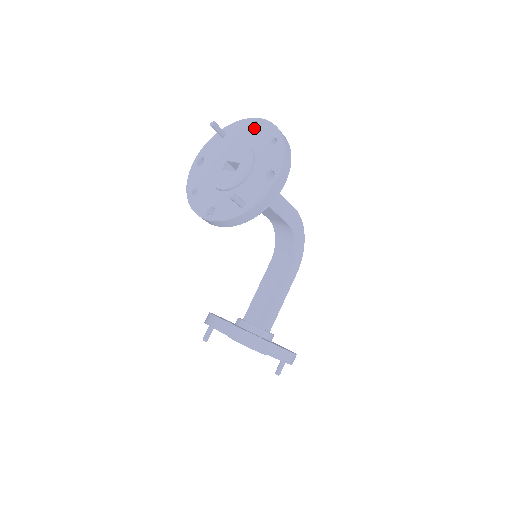
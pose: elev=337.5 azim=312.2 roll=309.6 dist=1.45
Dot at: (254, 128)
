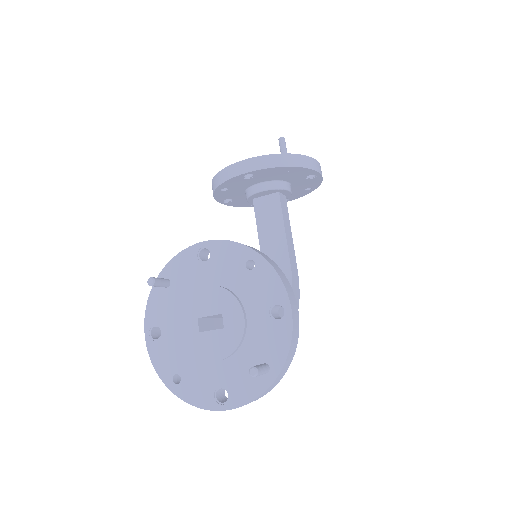
Dot at: occluded
